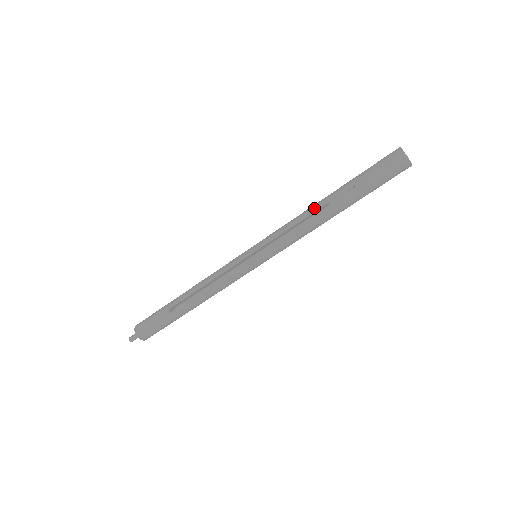
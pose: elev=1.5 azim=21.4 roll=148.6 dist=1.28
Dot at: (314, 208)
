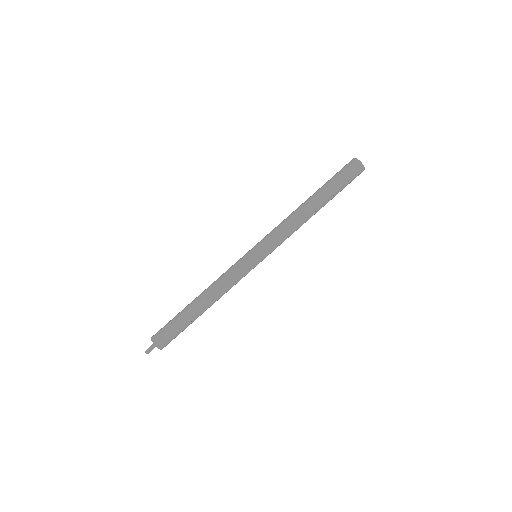
Dot at: (306, 217)
